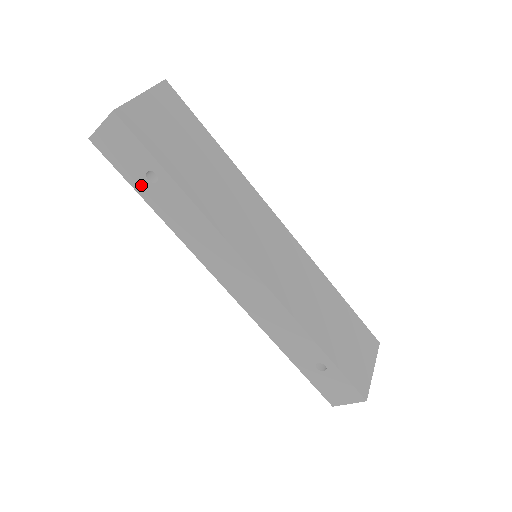
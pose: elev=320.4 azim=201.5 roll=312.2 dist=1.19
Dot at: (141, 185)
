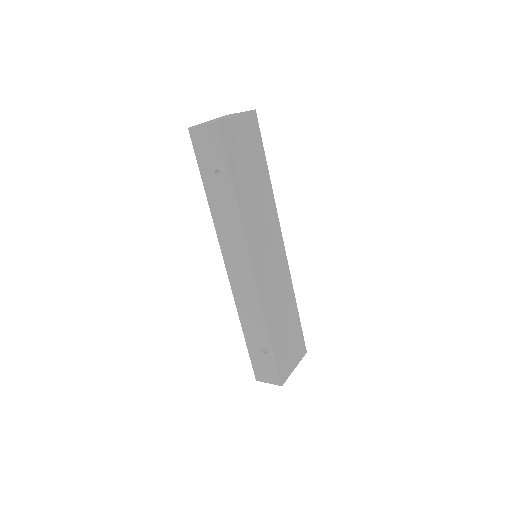
Dot at: (207, 175)
